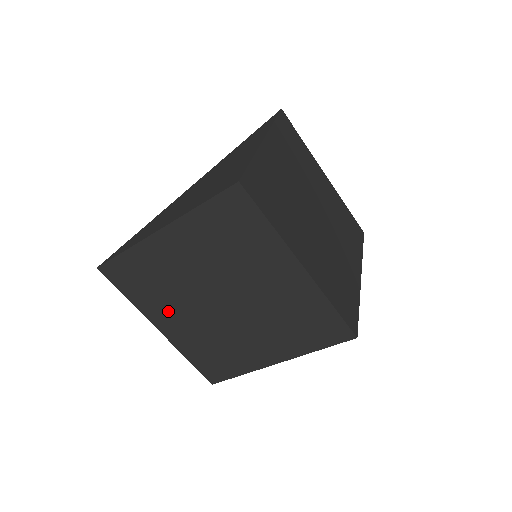
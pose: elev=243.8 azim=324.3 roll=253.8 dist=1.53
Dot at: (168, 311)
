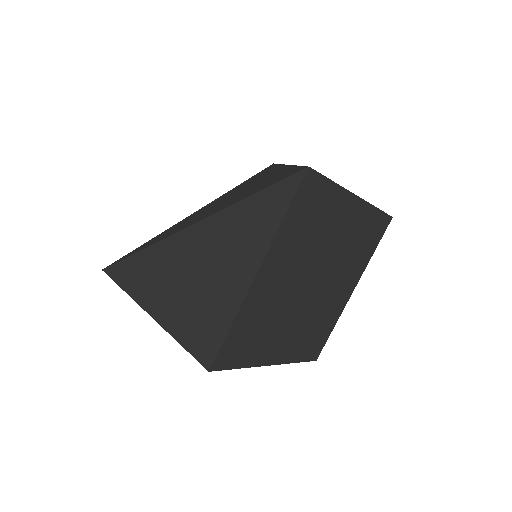
Dot at: occluded
